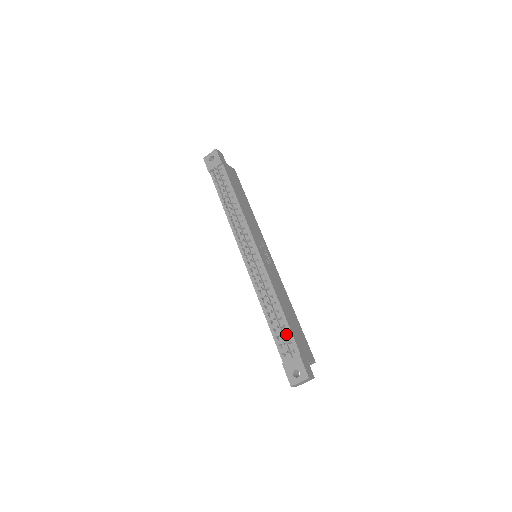
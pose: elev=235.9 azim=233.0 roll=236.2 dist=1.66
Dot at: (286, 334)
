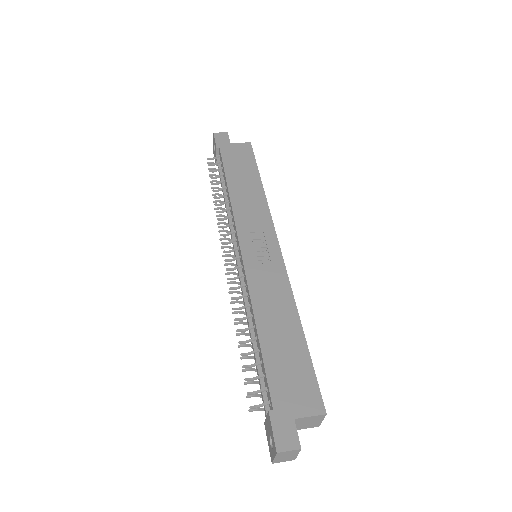
Dot at: (260, 376)
